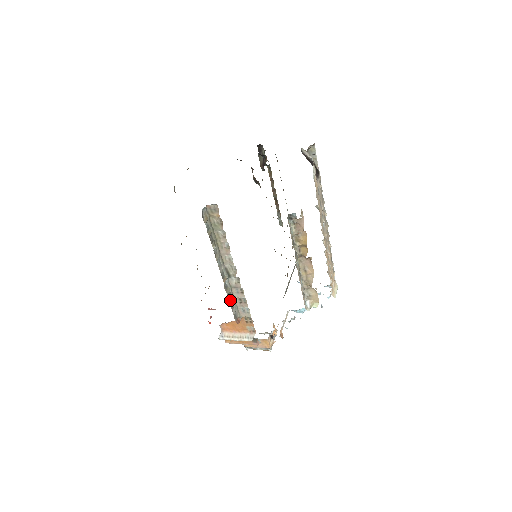
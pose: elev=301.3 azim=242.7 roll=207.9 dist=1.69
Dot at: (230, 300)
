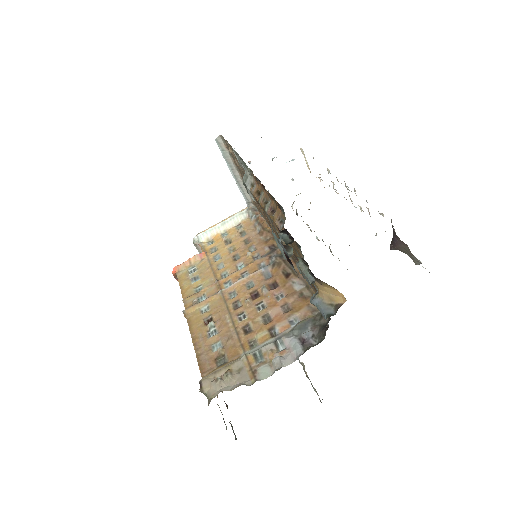
Dot at: occluded
